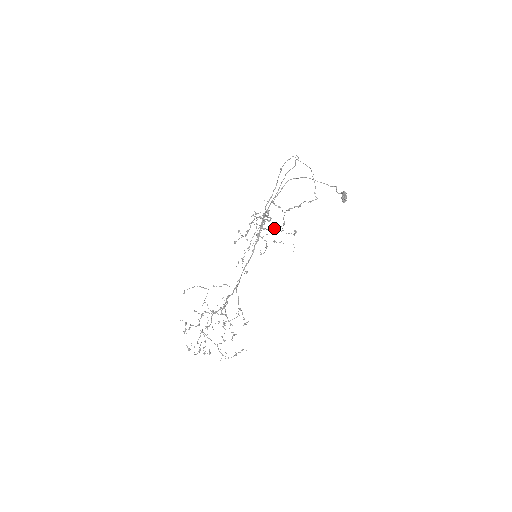
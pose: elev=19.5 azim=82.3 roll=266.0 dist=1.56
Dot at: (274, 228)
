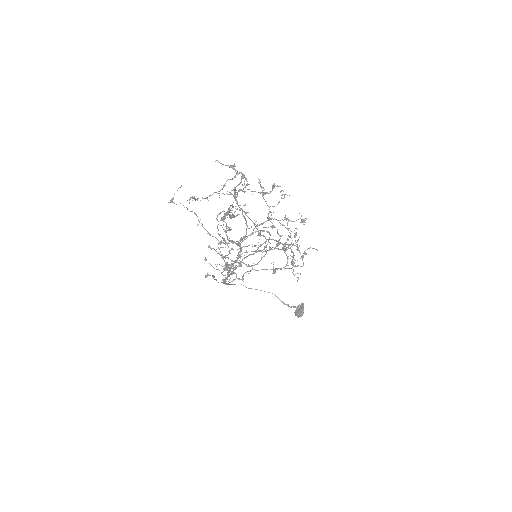
Dot at: occluded
